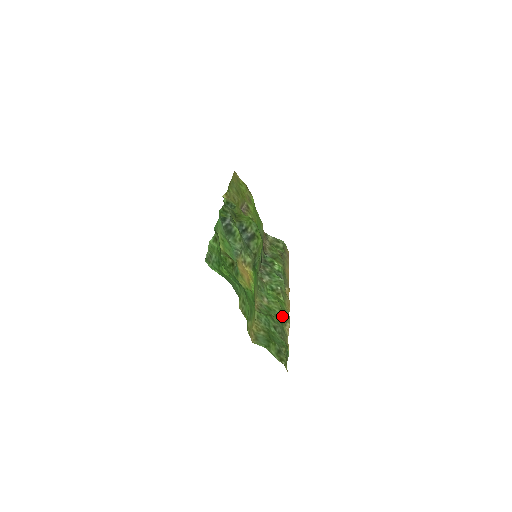
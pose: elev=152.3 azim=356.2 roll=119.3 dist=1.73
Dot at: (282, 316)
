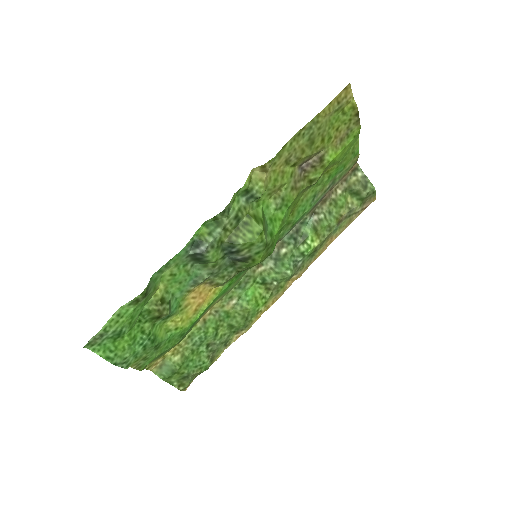
Dot at: (240, 325)
